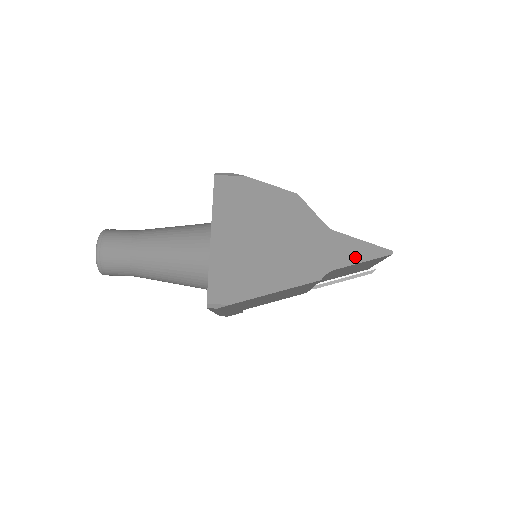
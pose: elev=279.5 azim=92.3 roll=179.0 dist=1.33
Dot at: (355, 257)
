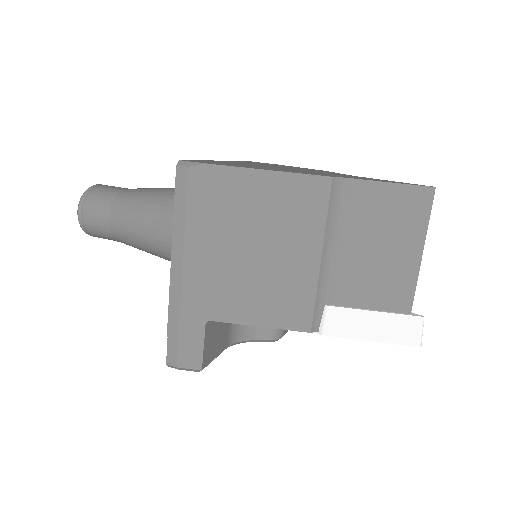
Dot at: (383, 181)
